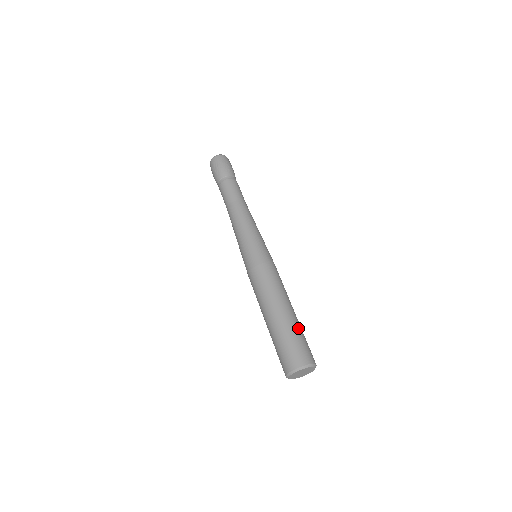
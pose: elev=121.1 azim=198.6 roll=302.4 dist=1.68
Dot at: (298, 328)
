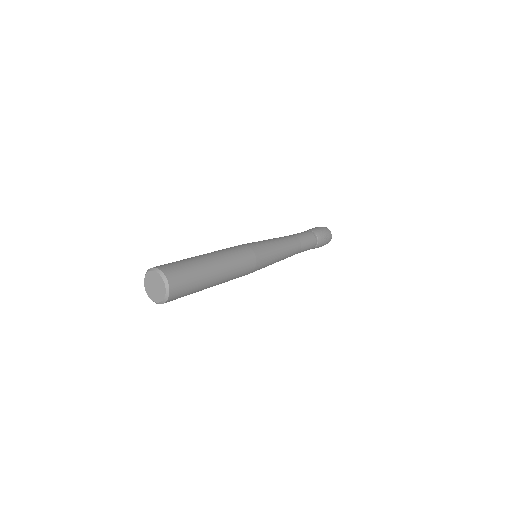
Dot at: (194, 262)
